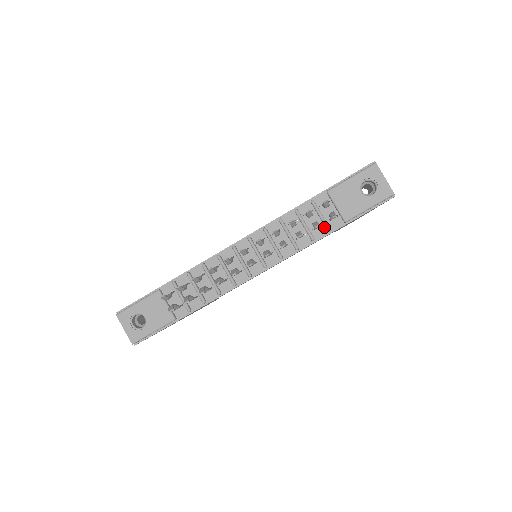
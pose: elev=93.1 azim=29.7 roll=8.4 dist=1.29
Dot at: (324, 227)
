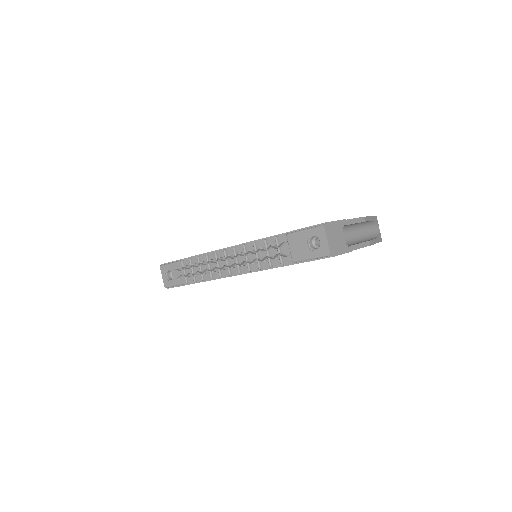
Dot at: (280, 260)
